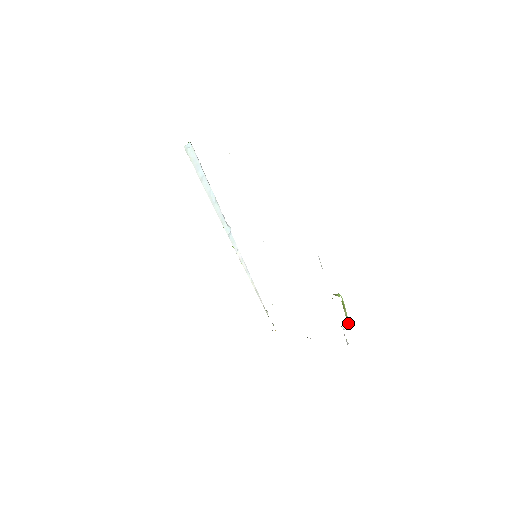
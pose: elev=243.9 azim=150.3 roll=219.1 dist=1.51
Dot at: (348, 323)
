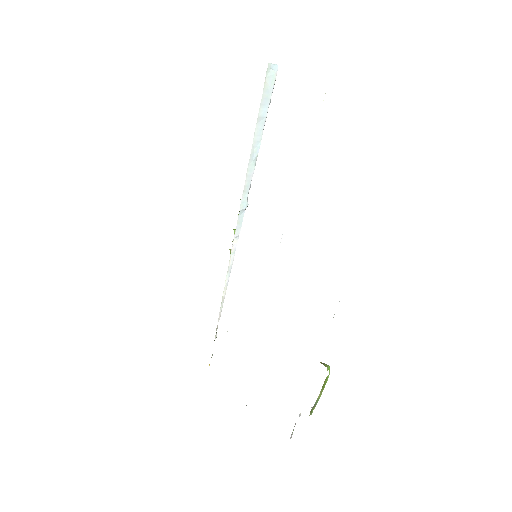
Dot at: (312, 411)
